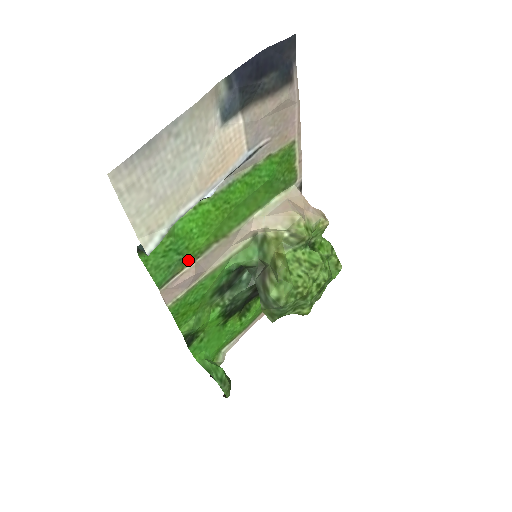
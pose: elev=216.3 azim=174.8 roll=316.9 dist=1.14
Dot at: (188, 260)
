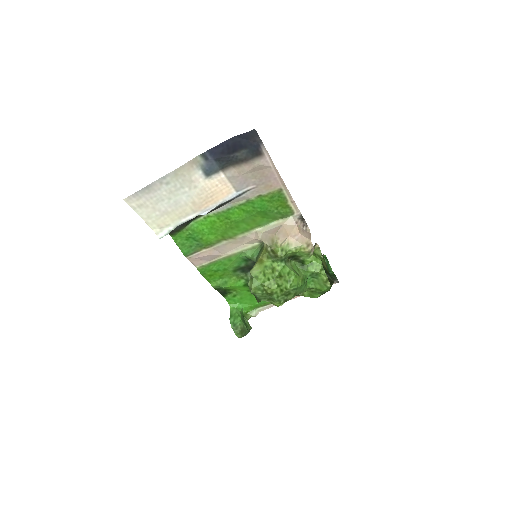
Dot at: (205, 246)
